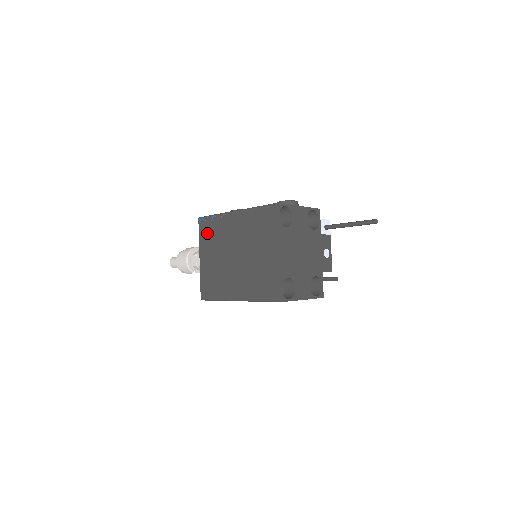
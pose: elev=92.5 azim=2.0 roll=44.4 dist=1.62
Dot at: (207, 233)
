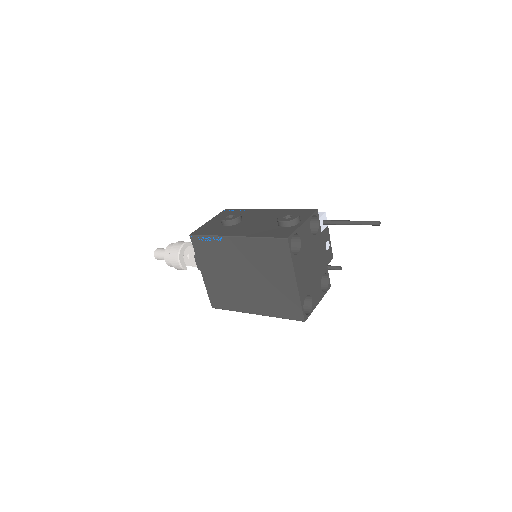
Dot at: (205, 252)
